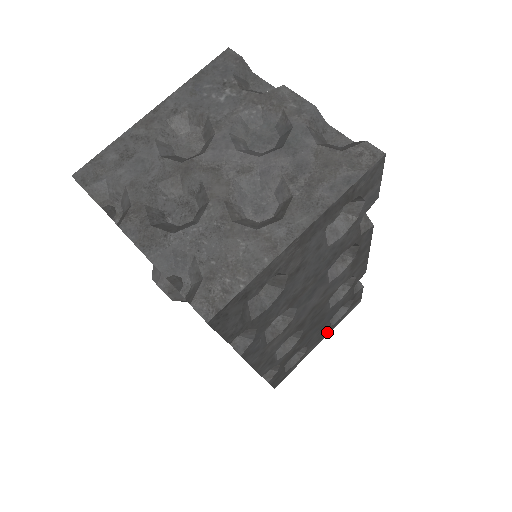
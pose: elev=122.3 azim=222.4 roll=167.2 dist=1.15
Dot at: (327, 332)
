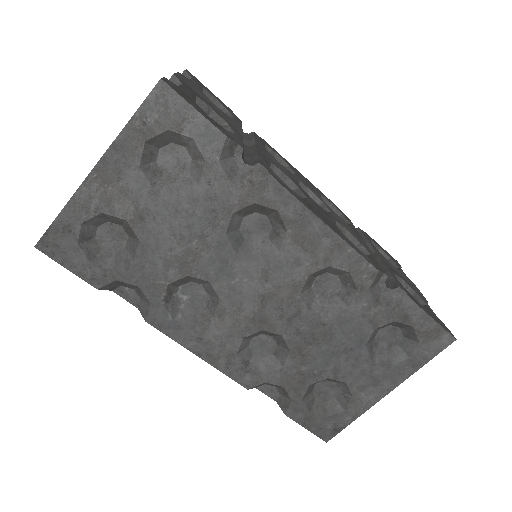
Dot at: (392, 375)
